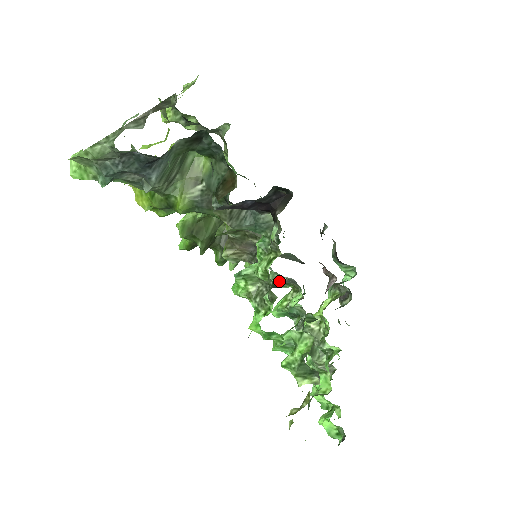
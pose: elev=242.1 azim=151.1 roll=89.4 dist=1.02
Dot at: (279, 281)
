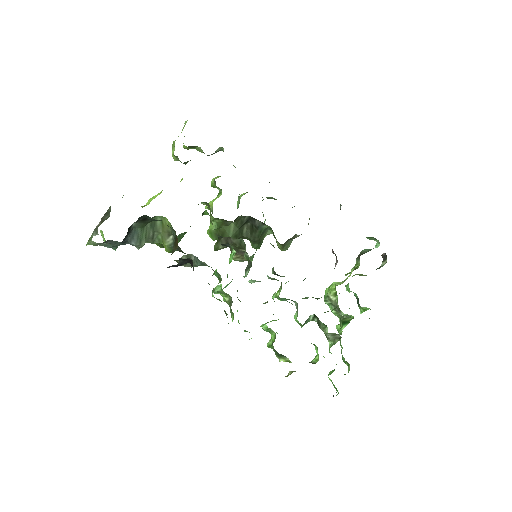
Dot at: (269, 278)
